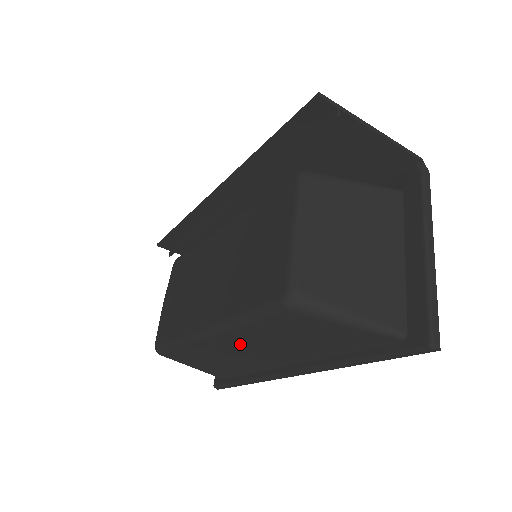
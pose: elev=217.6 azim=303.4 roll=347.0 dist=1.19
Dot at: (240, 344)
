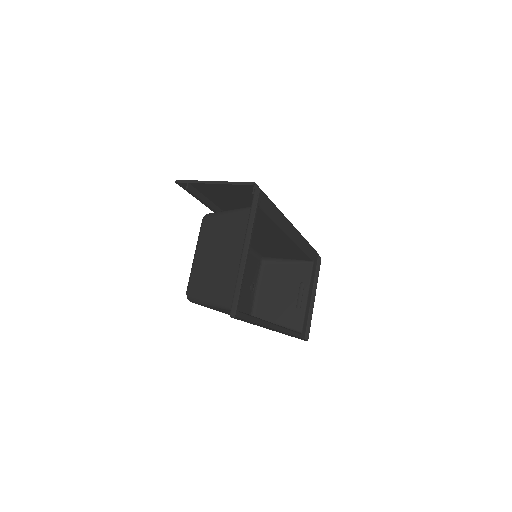
Dot at: occluded
